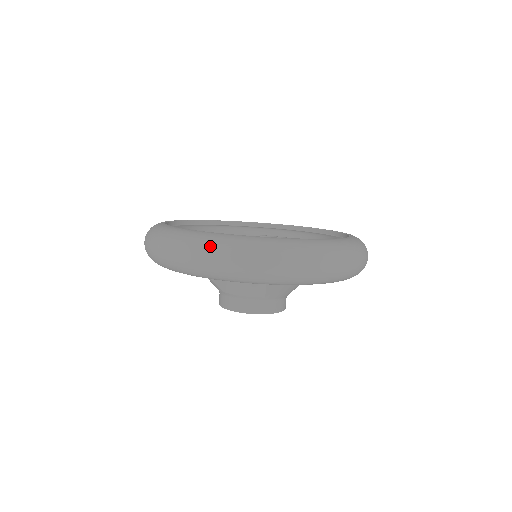
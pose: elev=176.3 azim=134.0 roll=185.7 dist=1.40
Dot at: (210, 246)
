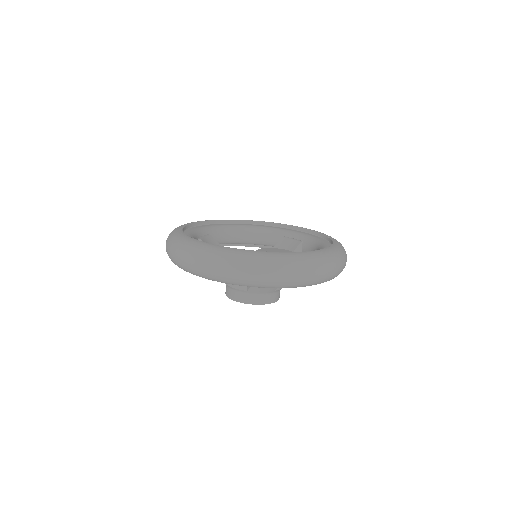
Dot at: (182, 249)
